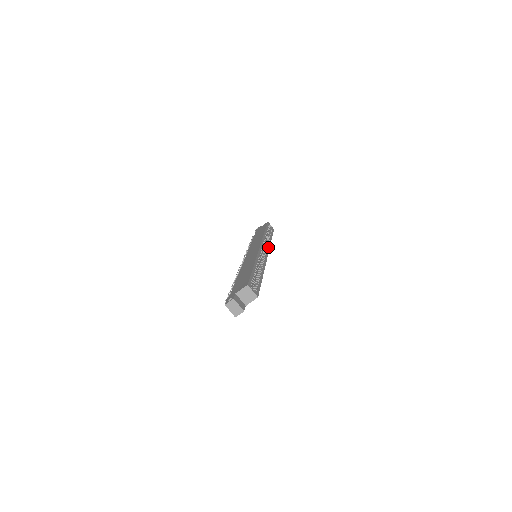
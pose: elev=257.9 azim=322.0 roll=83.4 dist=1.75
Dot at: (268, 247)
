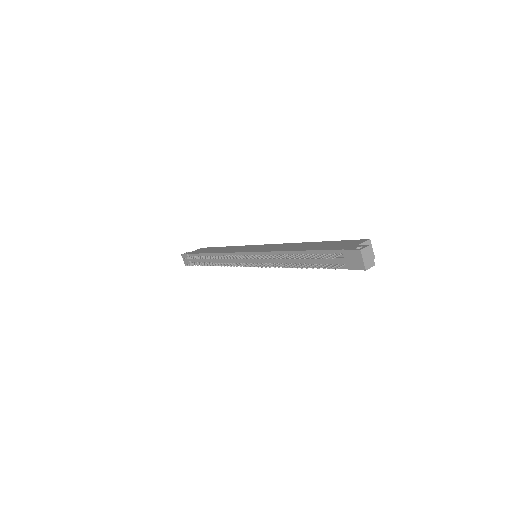
Dot at: occluded
